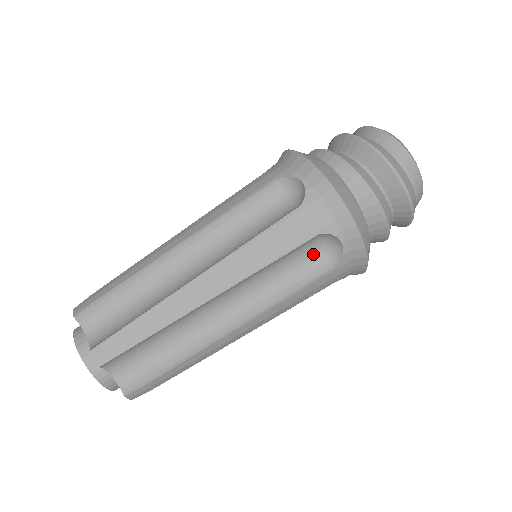
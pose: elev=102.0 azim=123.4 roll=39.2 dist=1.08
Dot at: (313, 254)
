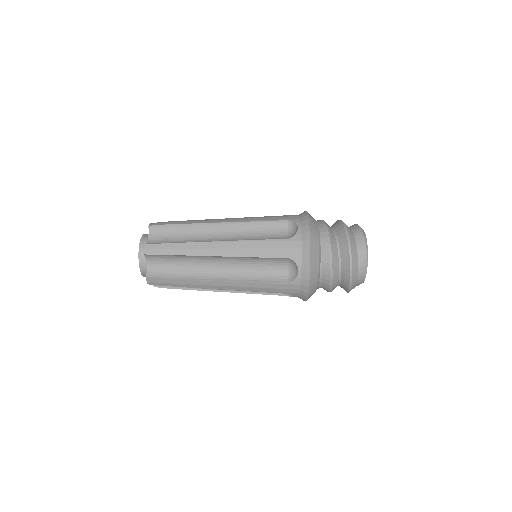
Dot at: (282, 269)
